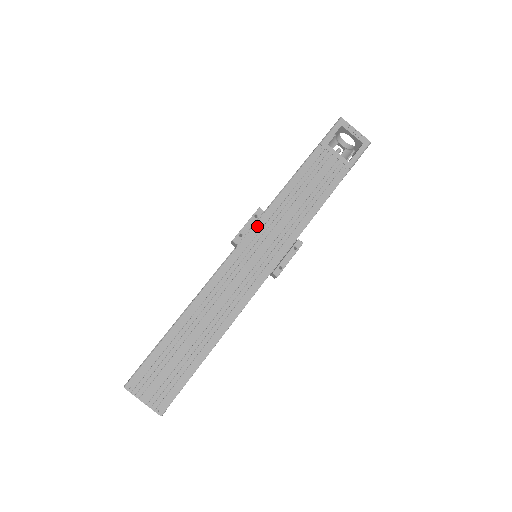
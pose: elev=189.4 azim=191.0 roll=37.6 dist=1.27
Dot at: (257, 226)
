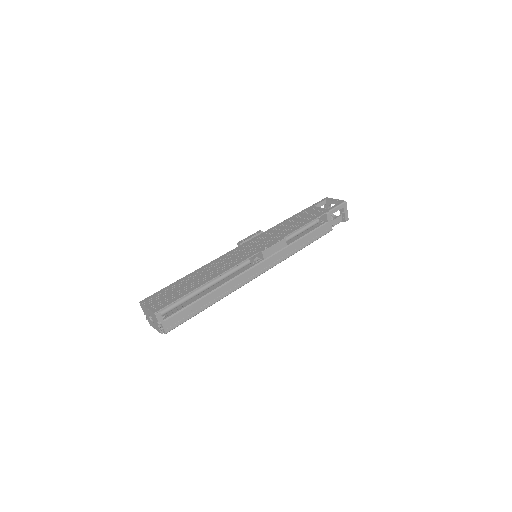
Dot at: (256, 237)
